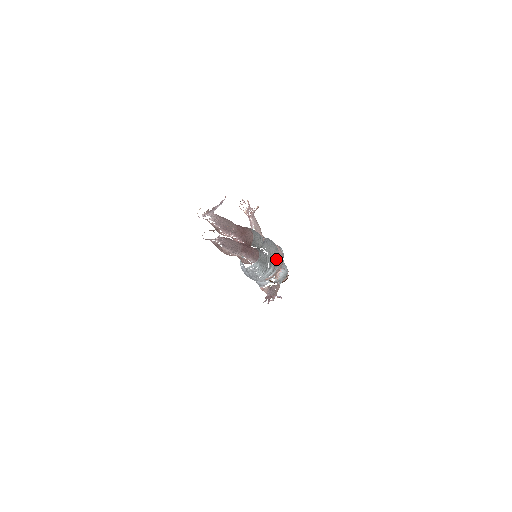
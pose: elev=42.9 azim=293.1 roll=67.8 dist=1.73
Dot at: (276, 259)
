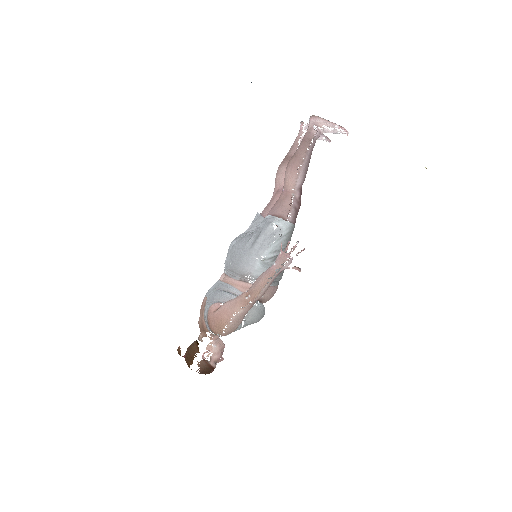
Dot at: (283, 271)
